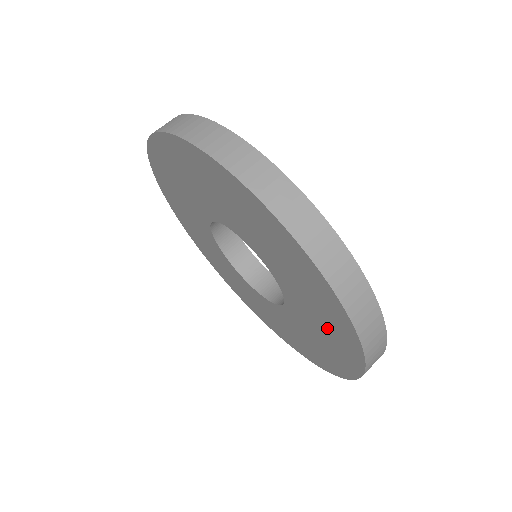
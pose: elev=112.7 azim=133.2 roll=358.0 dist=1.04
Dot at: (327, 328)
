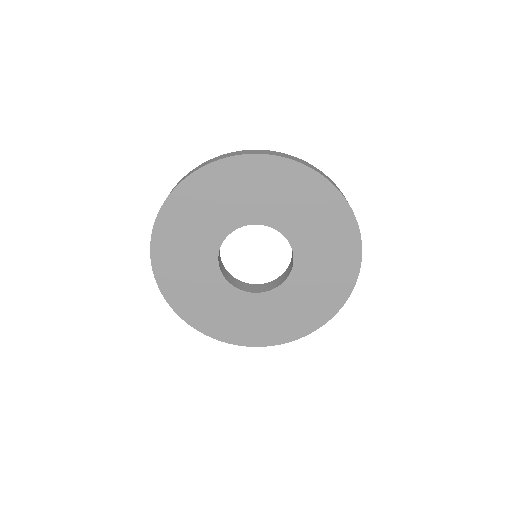
Dot at: (292, 193)
